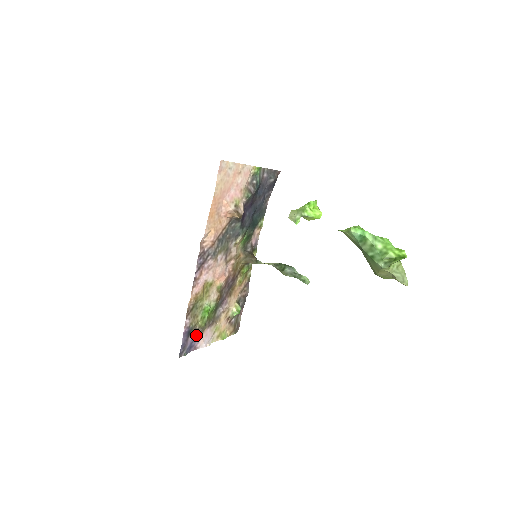
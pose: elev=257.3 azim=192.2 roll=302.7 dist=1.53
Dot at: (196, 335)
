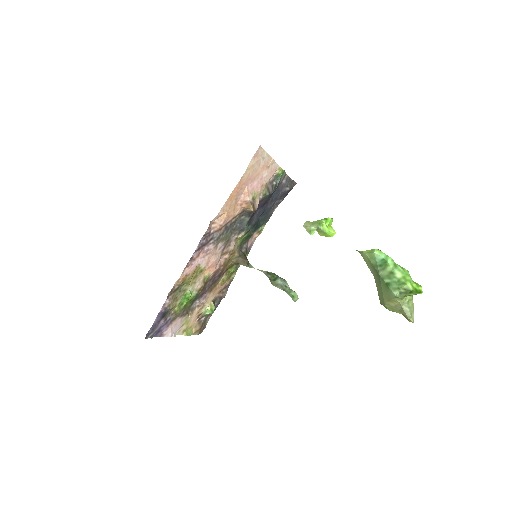
Dot at: (168, 320)
